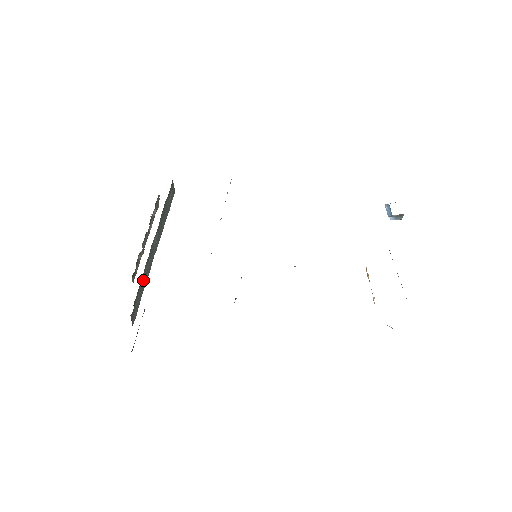
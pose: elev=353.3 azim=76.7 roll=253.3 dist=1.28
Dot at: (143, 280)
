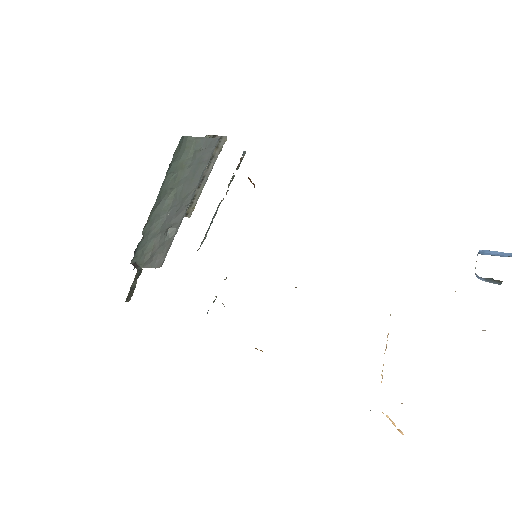
Dot at: (155, 236)
